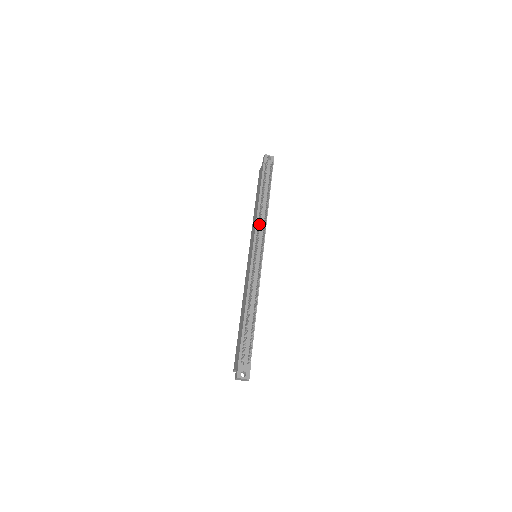
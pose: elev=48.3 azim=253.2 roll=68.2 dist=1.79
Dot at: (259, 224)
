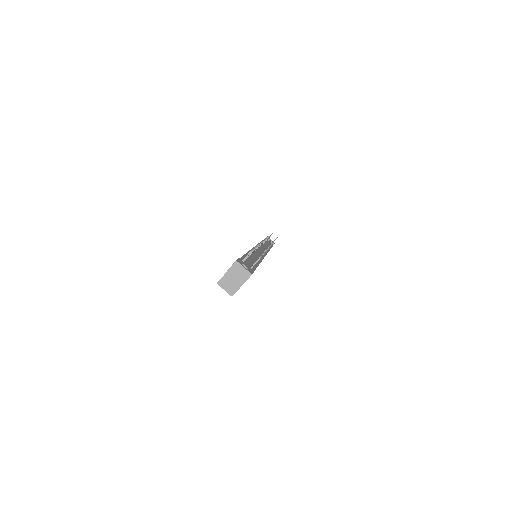
Dot at: occluded
